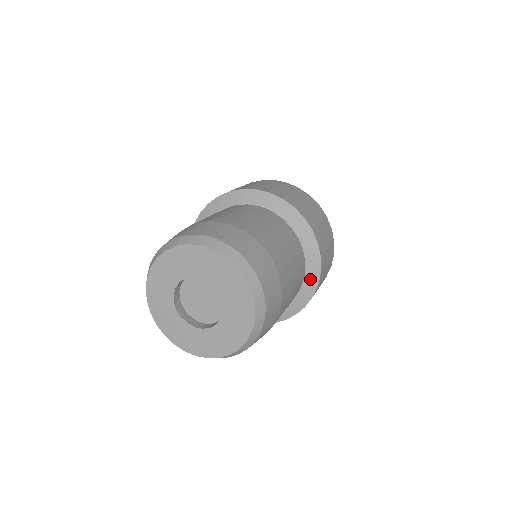
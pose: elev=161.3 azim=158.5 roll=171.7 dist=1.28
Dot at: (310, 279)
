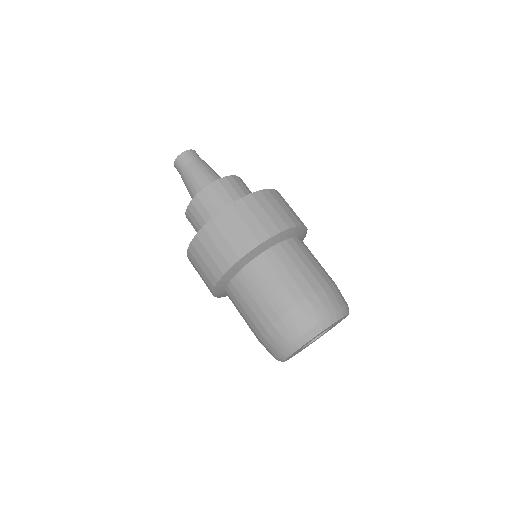
Dot at: (303, 237)
